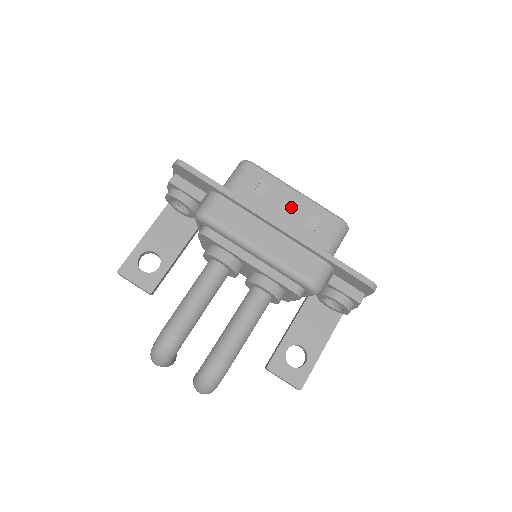
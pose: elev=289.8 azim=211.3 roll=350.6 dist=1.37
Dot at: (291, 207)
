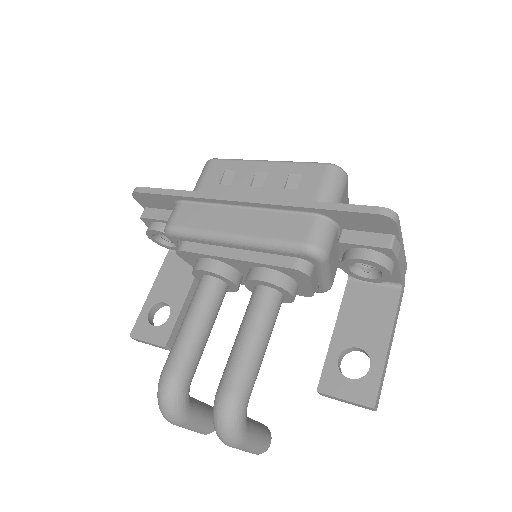
Dot at: (264, 179)
